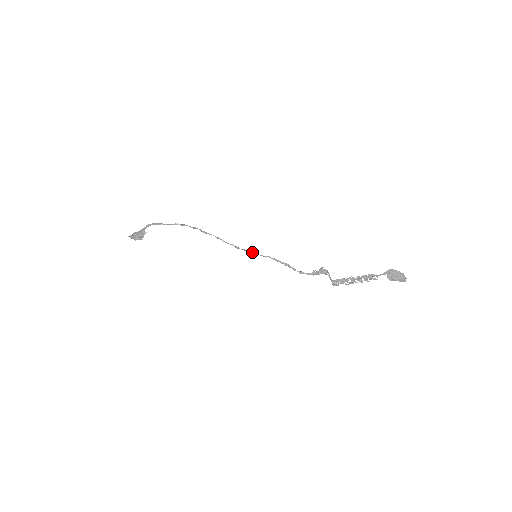
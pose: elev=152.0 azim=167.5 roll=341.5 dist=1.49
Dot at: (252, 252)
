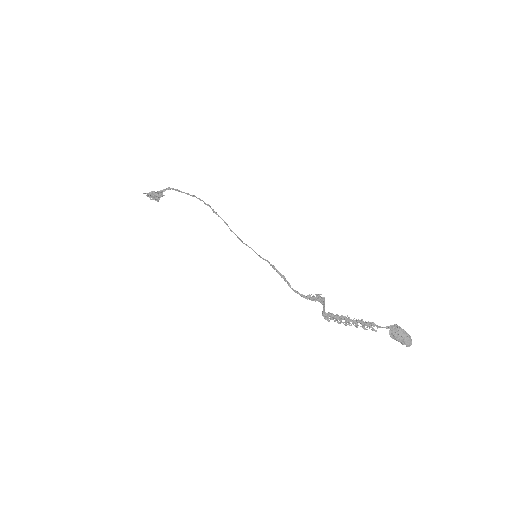
Dot at: (253, 250)
